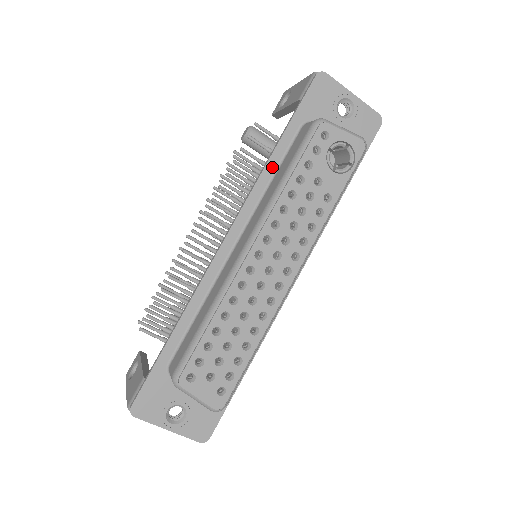
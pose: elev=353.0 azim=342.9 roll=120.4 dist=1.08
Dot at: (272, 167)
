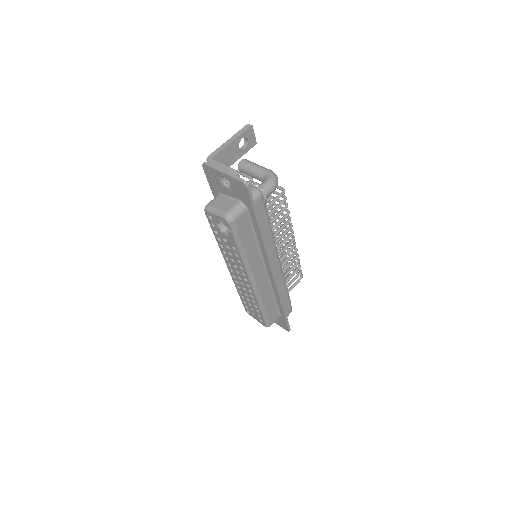
Dot at: occluded
